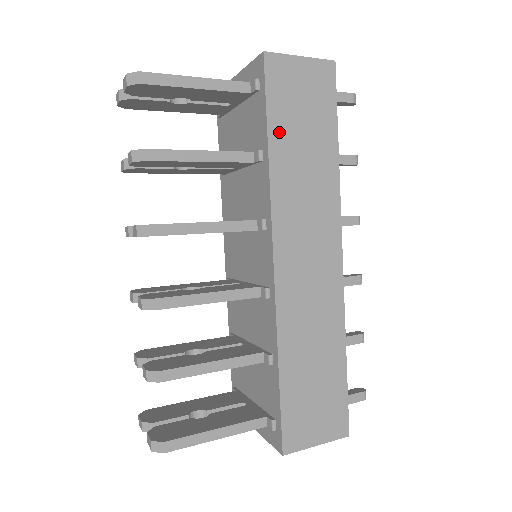
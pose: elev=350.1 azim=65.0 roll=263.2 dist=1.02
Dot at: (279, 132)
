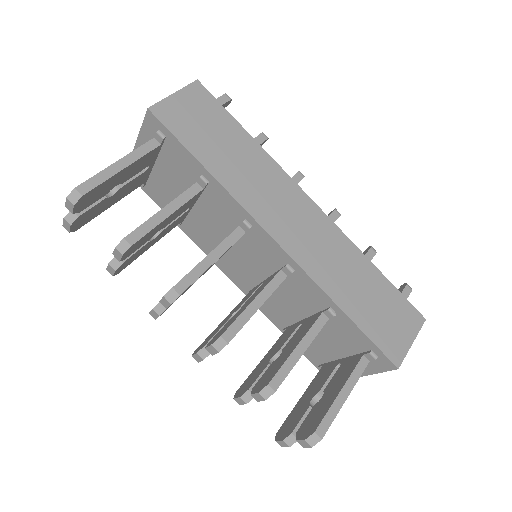
Dot at: (204, 153)
